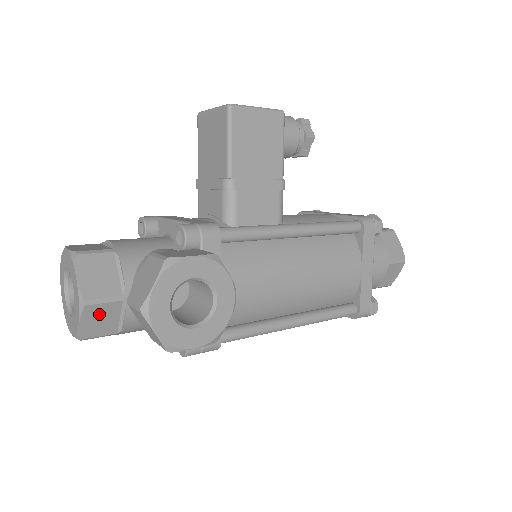
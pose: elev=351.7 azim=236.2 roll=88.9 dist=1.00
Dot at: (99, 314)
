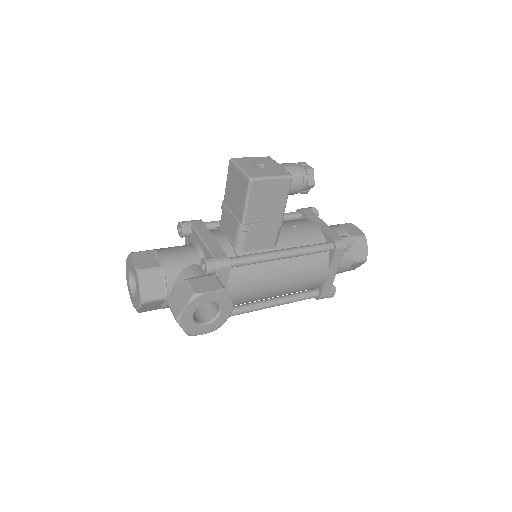
Dot at: (151, 305)
